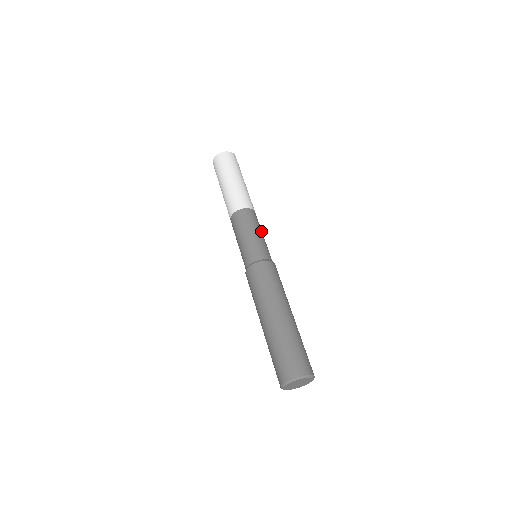
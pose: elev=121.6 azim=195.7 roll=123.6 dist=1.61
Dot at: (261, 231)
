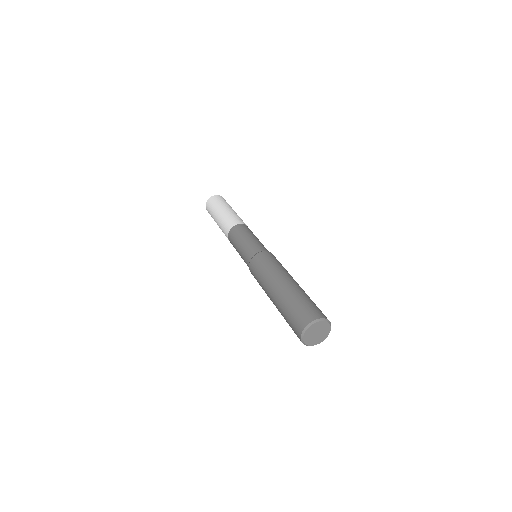
Dot at: occluded
